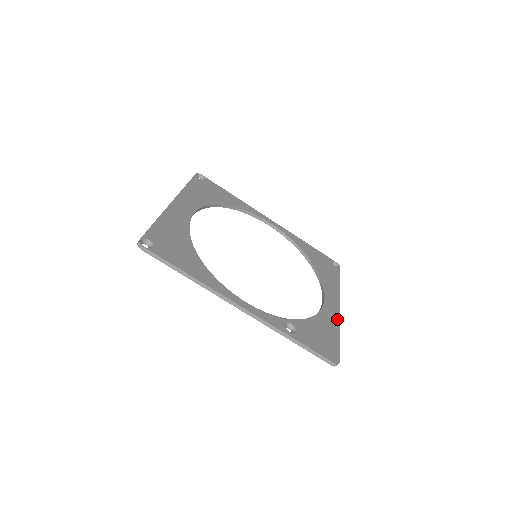
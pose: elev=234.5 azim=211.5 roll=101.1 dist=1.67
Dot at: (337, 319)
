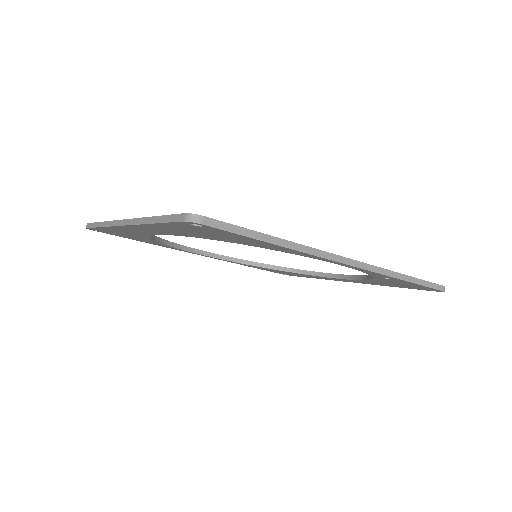
Dot at: occluded
